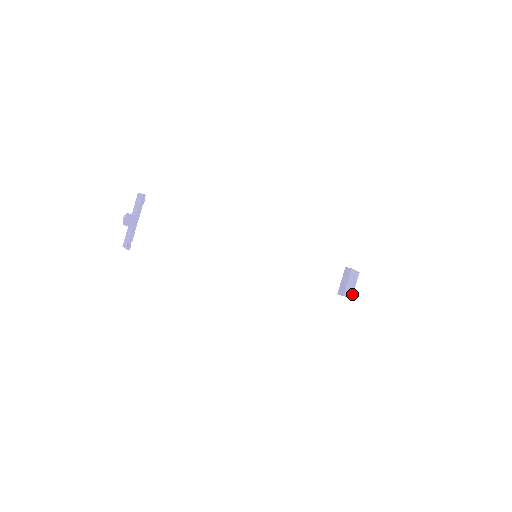
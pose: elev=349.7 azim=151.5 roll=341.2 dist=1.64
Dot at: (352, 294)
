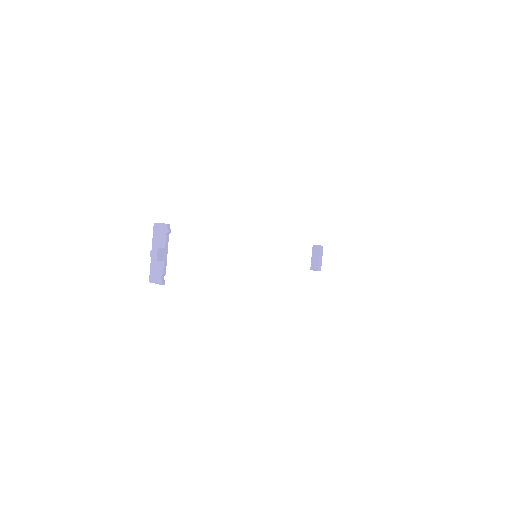
Dot at: occluded
